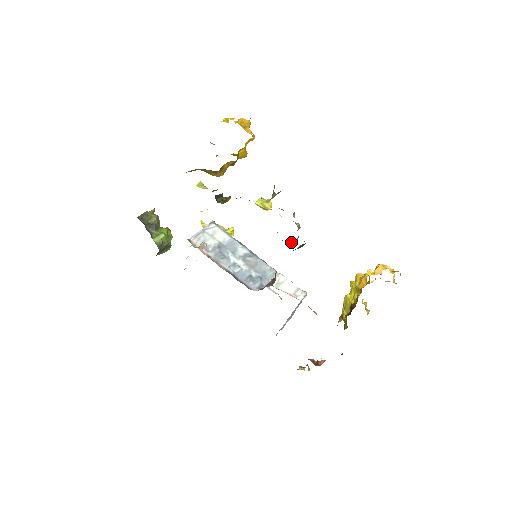
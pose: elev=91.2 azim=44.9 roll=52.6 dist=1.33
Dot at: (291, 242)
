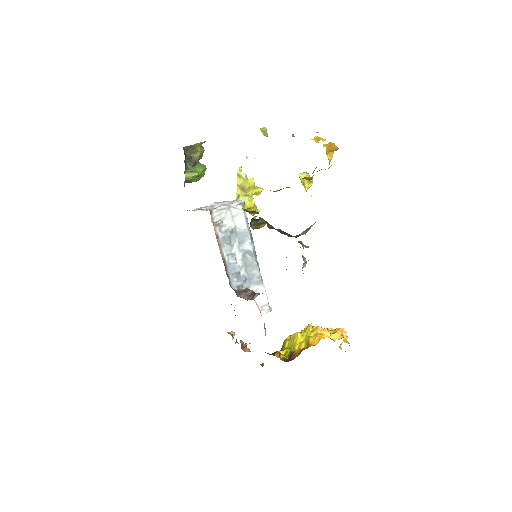
Dot at: occluded
